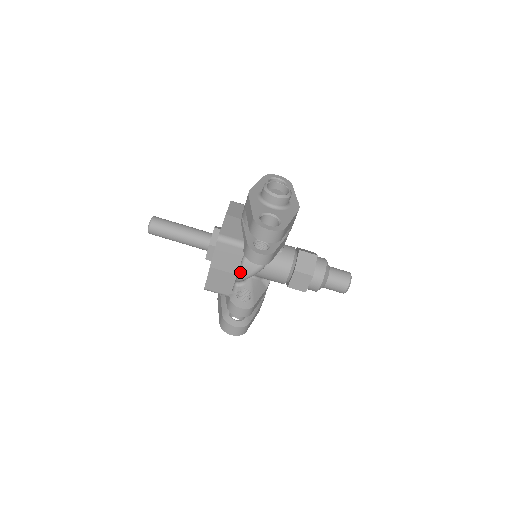
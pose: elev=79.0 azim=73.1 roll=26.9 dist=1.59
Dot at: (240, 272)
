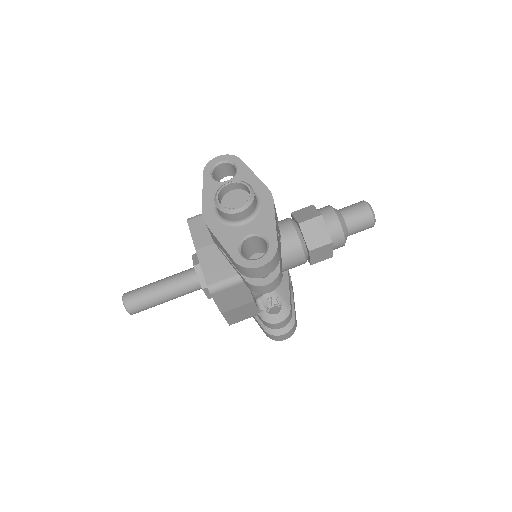
Dot at: (255, 294)
